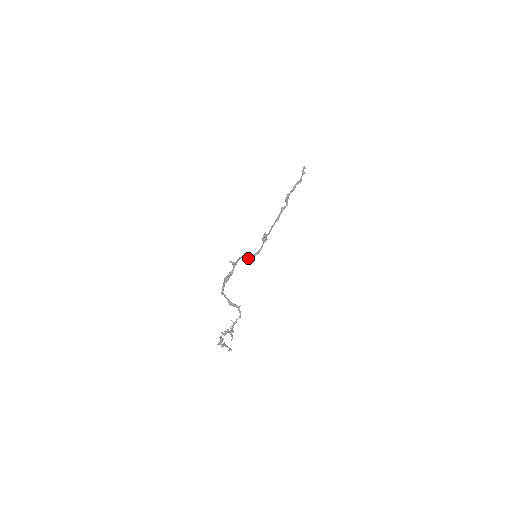
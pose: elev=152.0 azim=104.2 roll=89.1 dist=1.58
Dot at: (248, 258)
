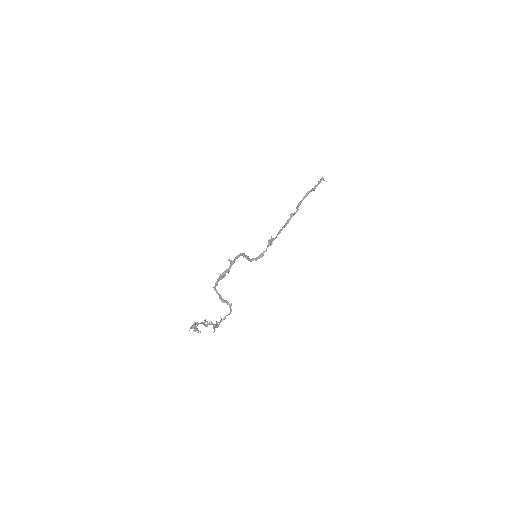
Dot at: (250, 260)
